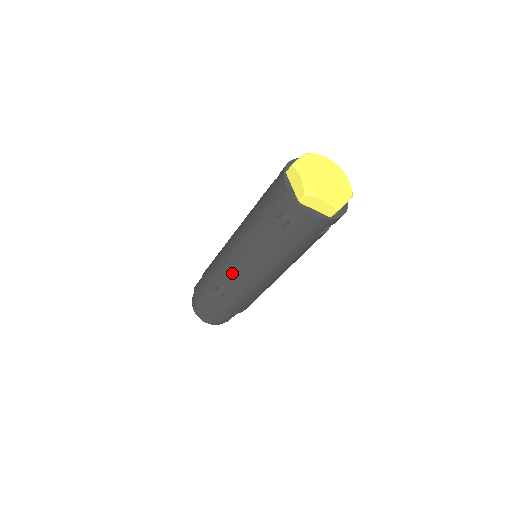
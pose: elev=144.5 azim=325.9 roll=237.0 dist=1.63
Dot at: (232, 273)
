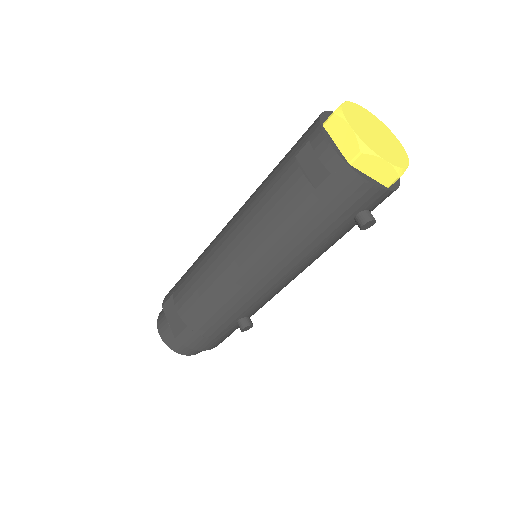
Dot at: (265, 298)
